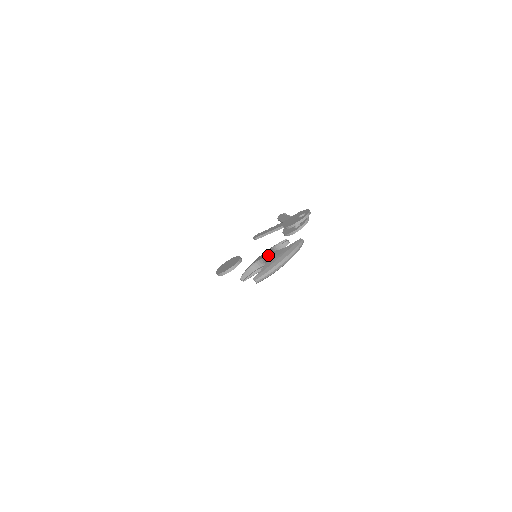
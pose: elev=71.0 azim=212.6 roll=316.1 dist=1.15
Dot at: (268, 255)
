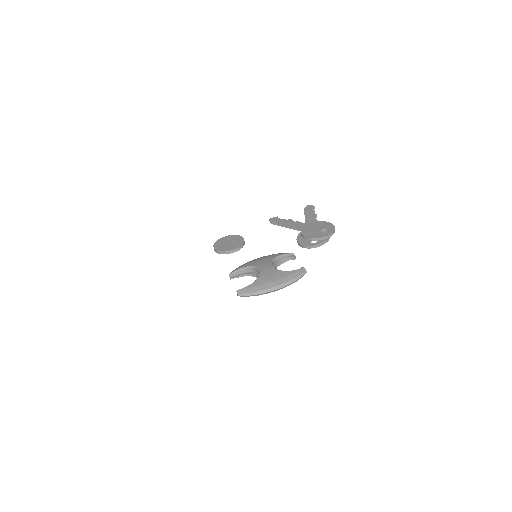
Dot at: (265, 269)
